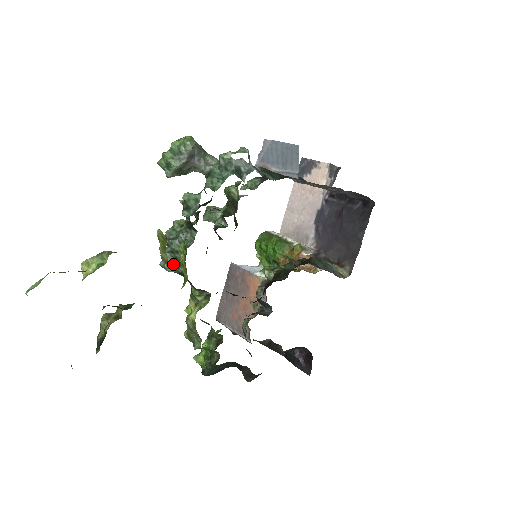
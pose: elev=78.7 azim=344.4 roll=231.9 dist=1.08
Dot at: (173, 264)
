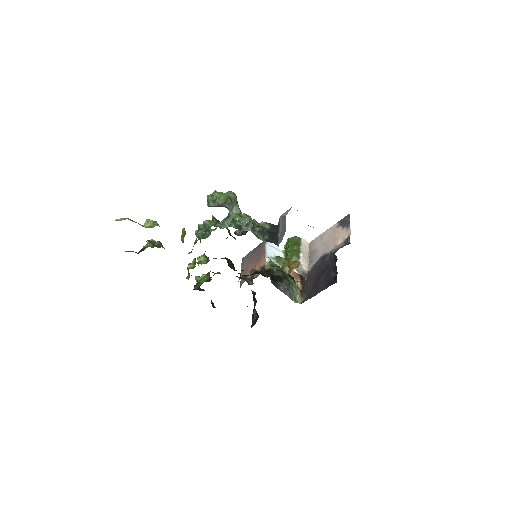
Dot at: occluded
